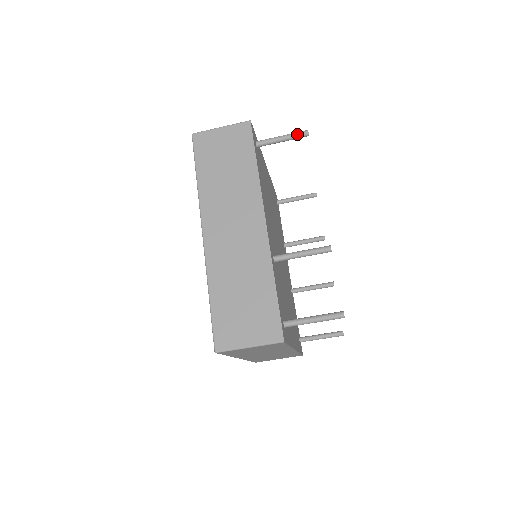
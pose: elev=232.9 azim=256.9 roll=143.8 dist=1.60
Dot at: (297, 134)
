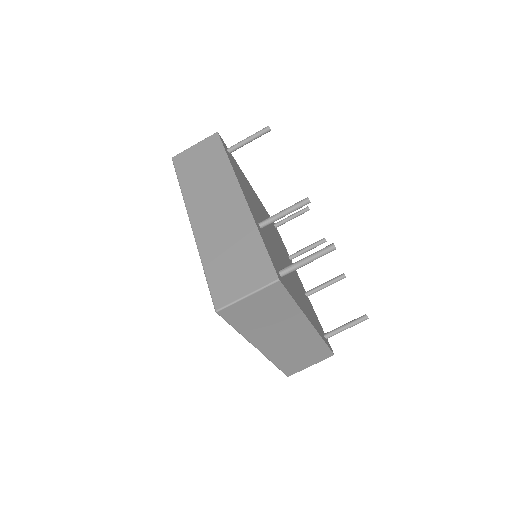
Dot at: (260, 131)
